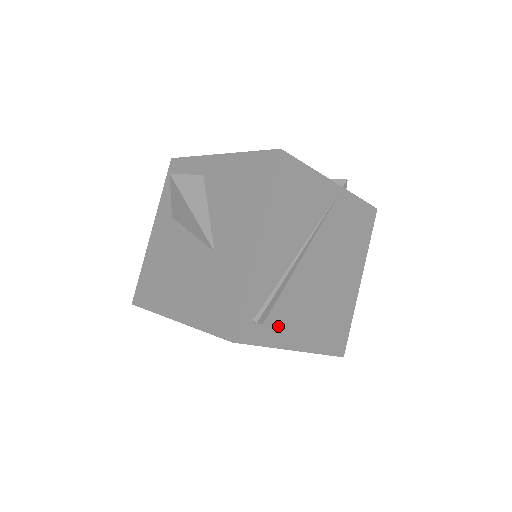
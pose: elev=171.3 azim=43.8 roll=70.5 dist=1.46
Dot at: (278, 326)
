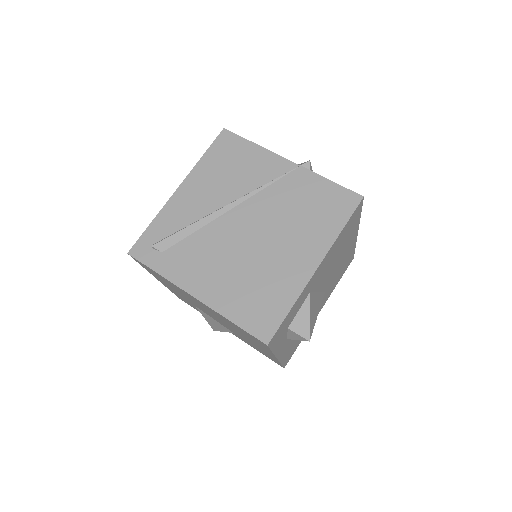
Dot at: (178, 262)
